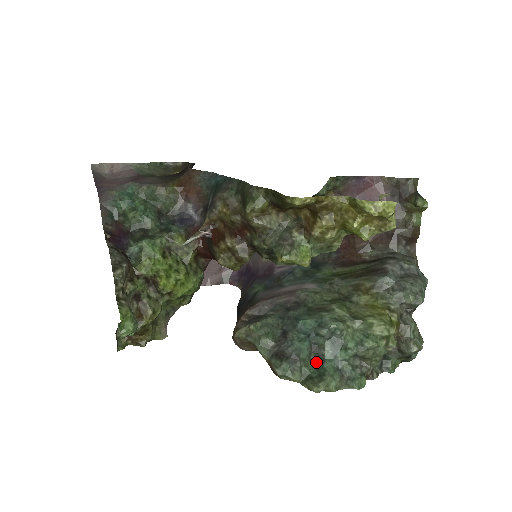
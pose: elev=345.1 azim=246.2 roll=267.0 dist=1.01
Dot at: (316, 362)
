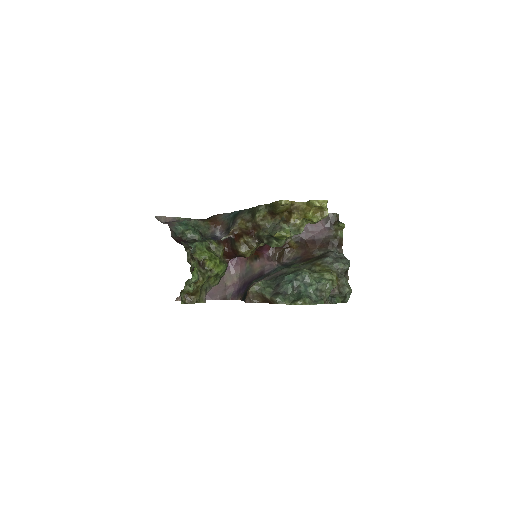
Dot at: (297, 295)
